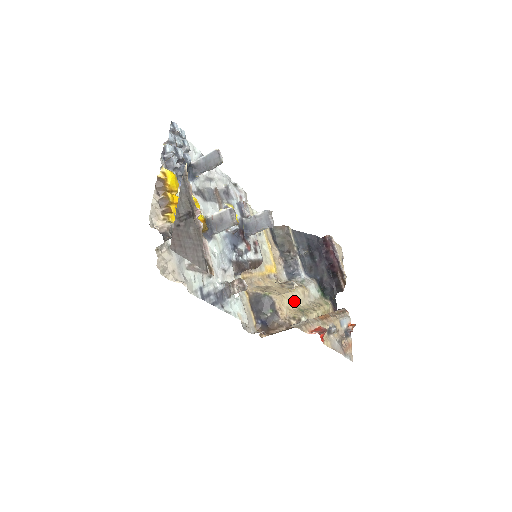
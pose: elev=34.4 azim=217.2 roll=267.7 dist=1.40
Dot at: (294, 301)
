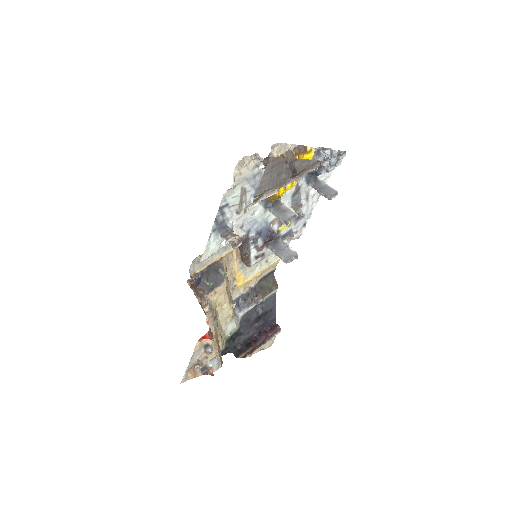
Dot at: (222, 307)
